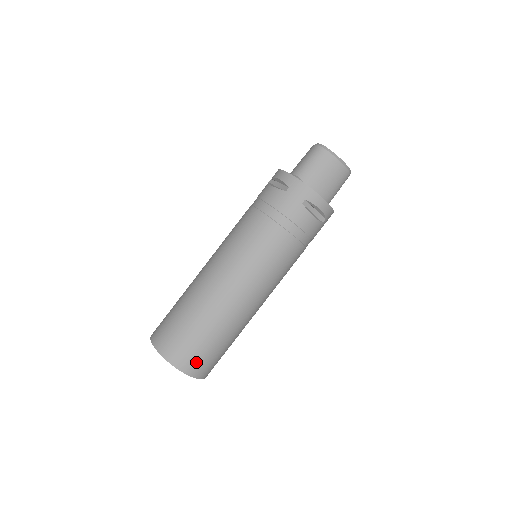
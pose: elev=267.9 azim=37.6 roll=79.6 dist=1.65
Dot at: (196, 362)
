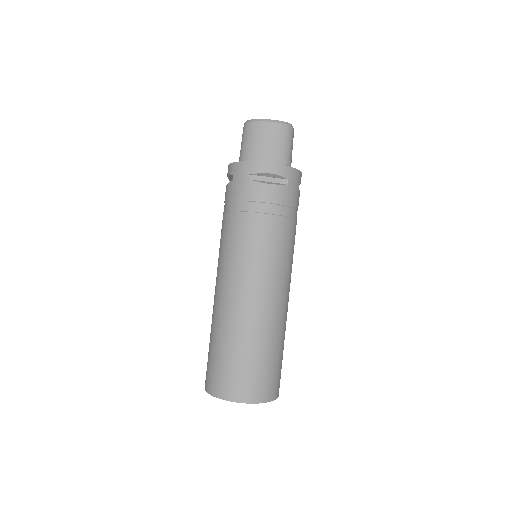
Dot at: (242, 386)
